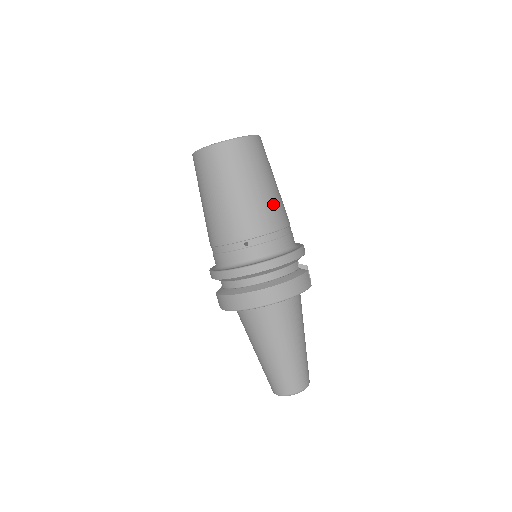
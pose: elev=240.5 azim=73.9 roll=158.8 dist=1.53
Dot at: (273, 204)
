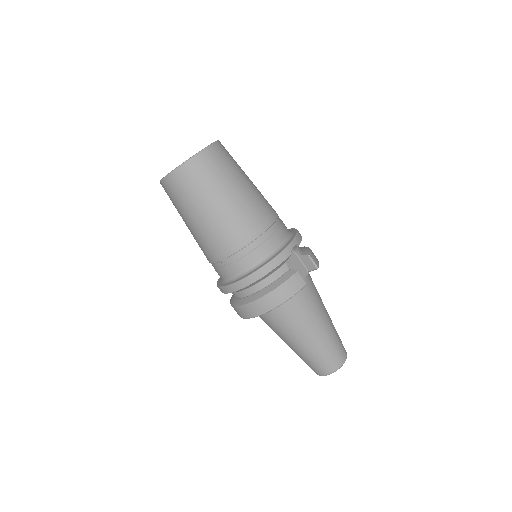
Dot at: (237, 219)
